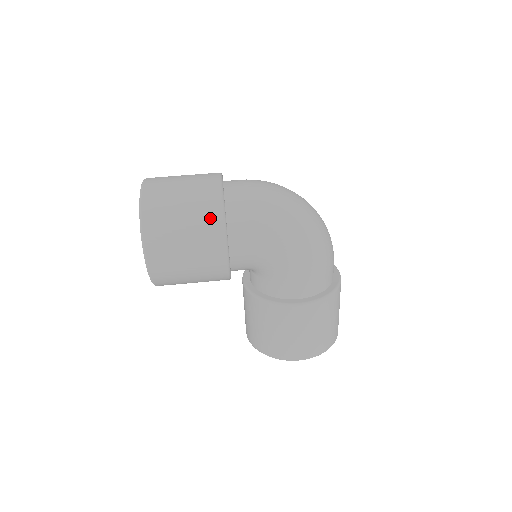
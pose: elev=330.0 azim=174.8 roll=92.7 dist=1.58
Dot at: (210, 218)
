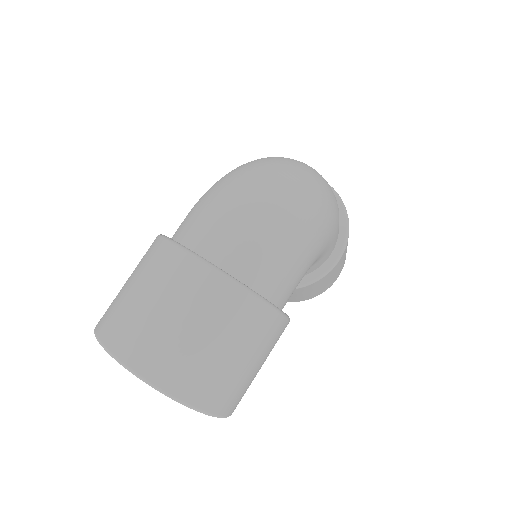
Dot at: (260, 324)
